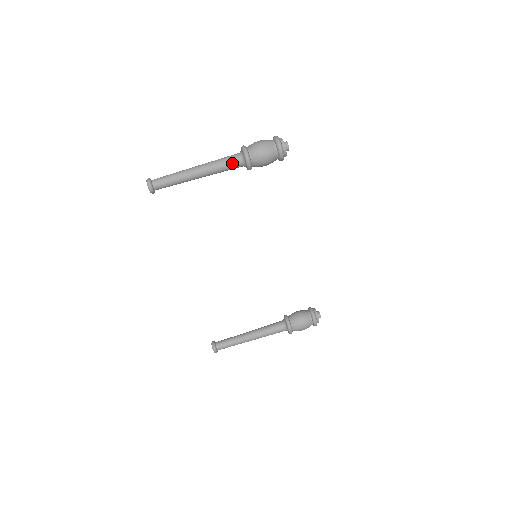
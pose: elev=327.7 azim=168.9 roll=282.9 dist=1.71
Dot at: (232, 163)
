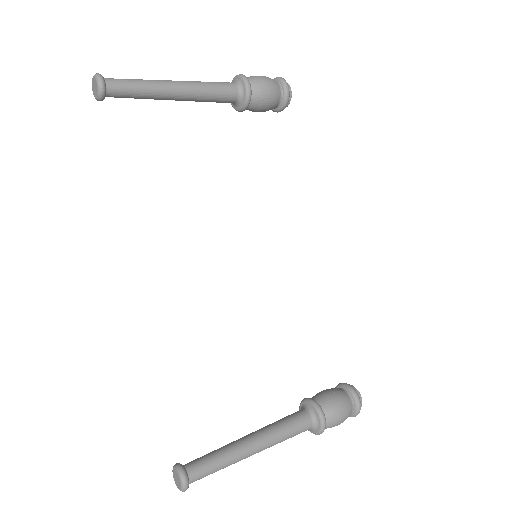
Dot at: (225, 86)
